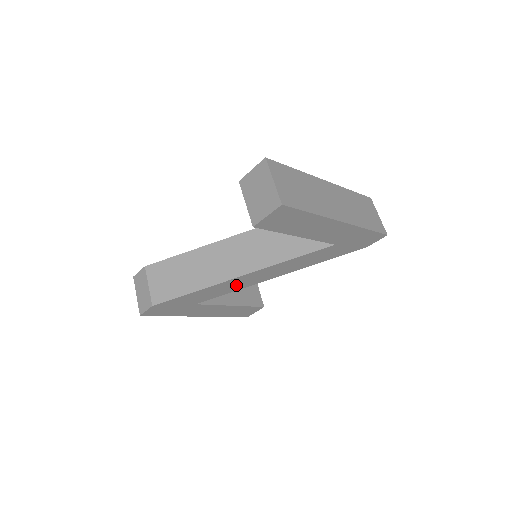
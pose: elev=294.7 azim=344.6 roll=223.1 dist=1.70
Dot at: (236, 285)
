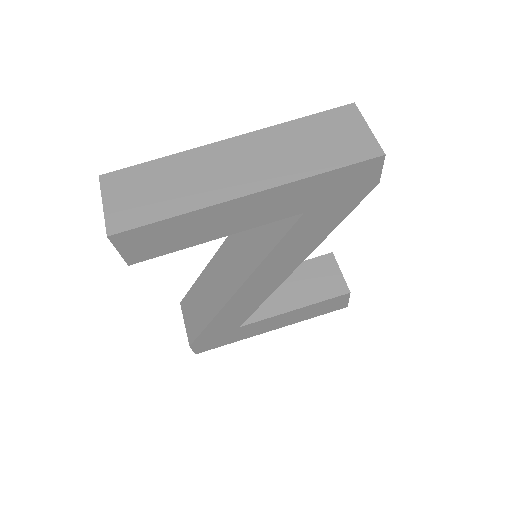
Dot at: (251, 299)
